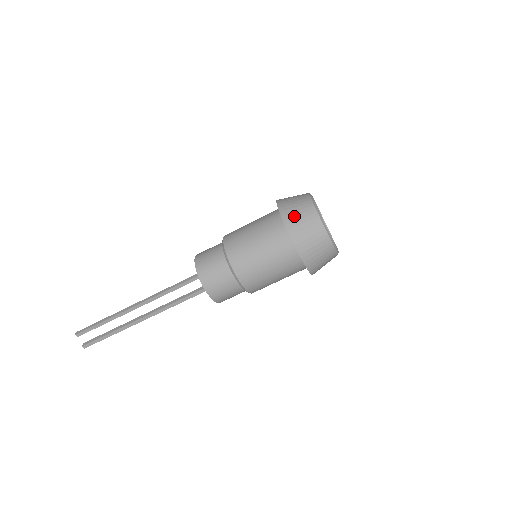
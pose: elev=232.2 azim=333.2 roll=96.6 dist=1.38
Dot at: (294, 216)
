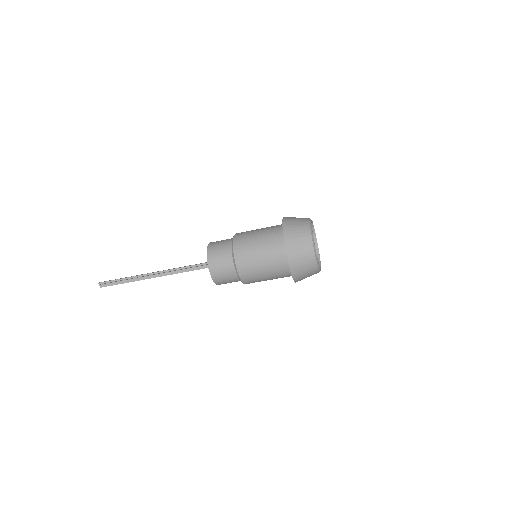
Dot at: (292, 222)
